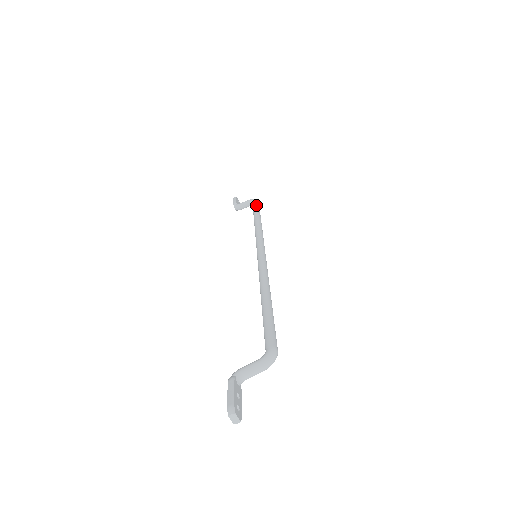
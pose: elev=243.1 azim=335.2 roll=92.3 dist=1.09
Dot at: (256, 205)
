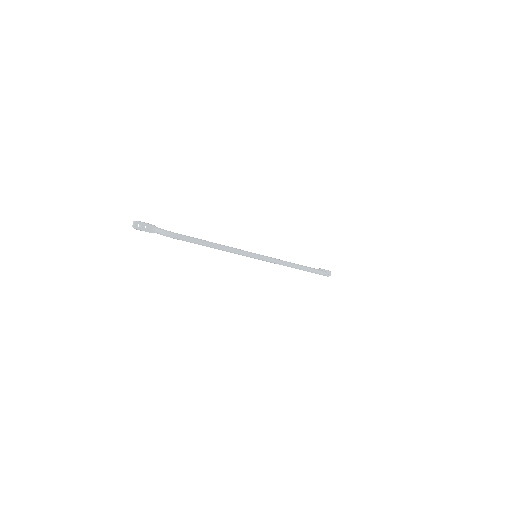
Dot at: (316, 269)
